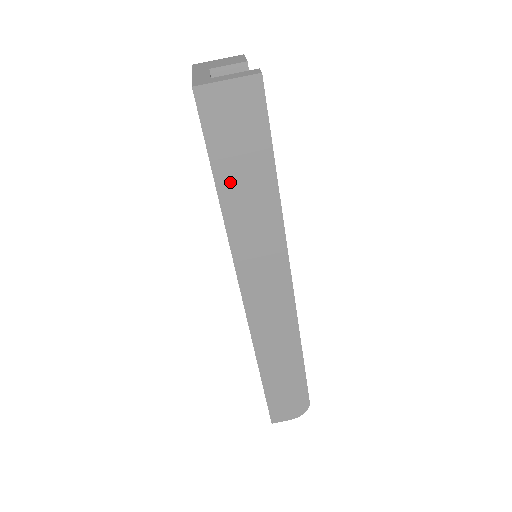
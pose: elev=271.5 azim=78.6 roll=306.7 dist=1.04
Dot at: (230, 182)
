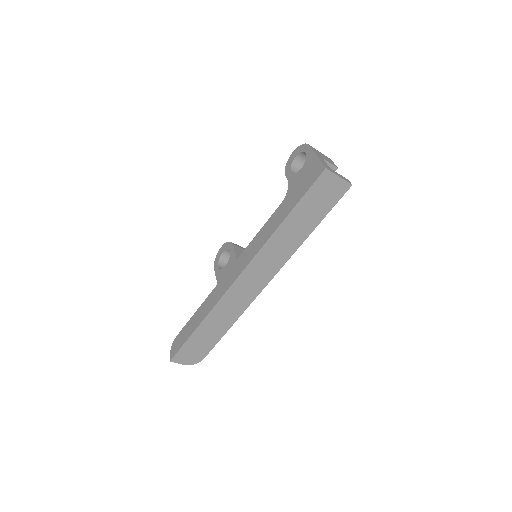
Dot at: (296, 216)
